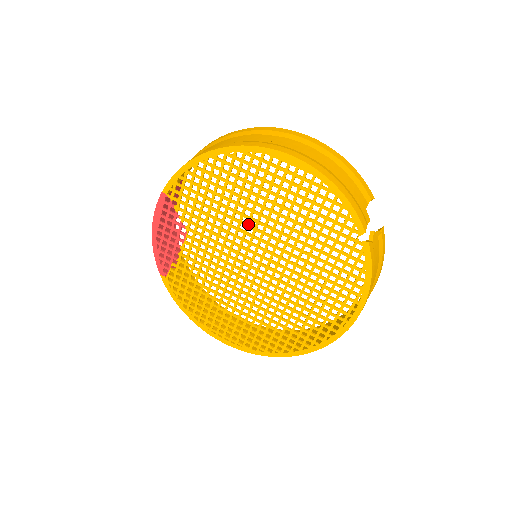
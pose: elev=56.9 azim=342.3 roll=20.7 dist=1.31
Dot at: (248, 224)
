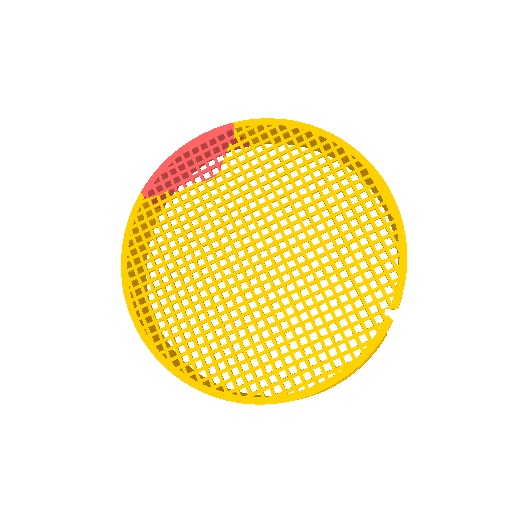
Dot at: (288, 215)
